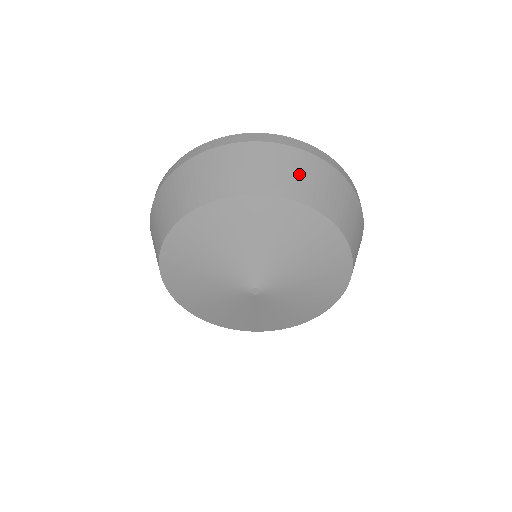
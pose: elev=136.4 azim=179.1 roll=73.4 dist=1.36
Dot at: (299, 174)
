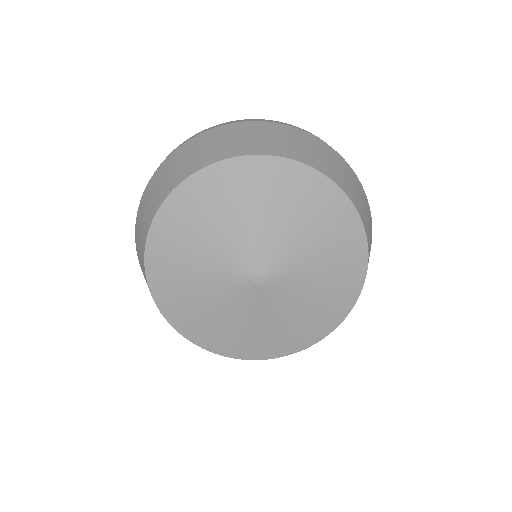
Dot at: (367, 214)
